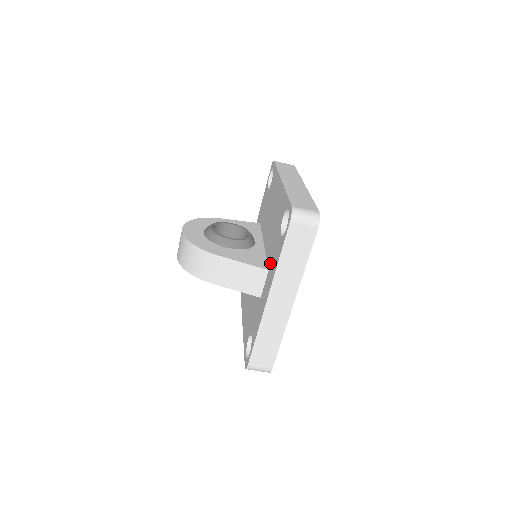
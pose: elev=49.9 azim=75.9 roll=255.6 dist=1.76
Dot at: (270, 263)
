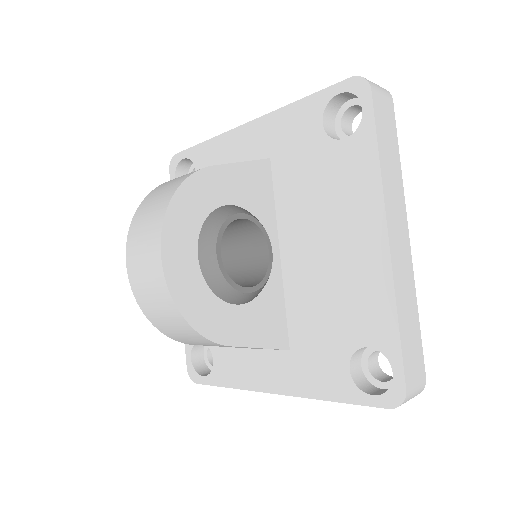
Dot at: (298, 349)
